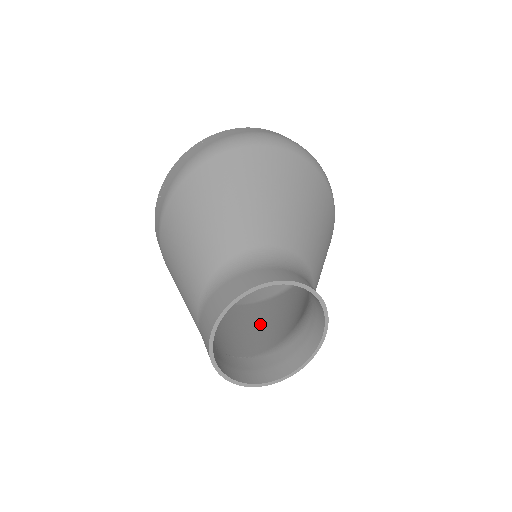
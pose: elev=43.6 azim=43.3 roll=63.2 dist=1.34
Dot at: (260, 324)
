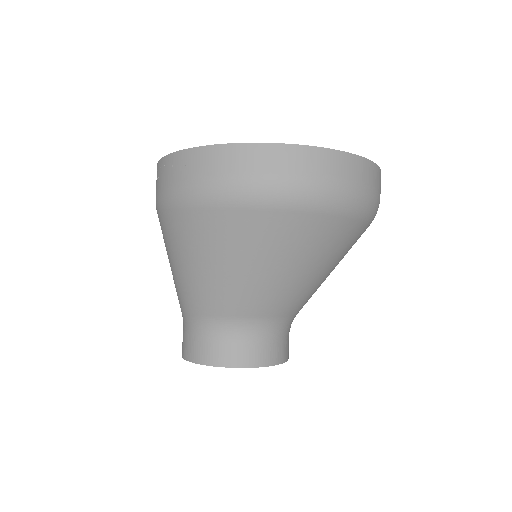
Dot at: occluded
